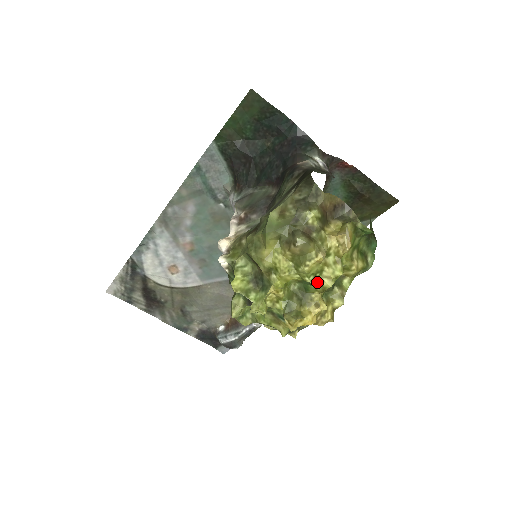
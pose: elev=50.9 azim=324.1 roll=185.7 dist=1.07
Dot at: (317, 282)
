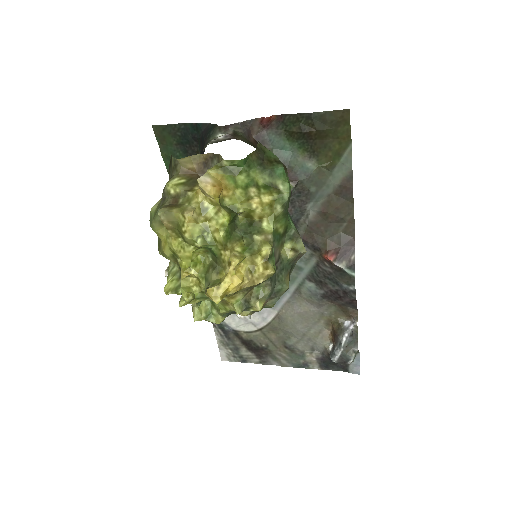
Dot at: (211, 242)
